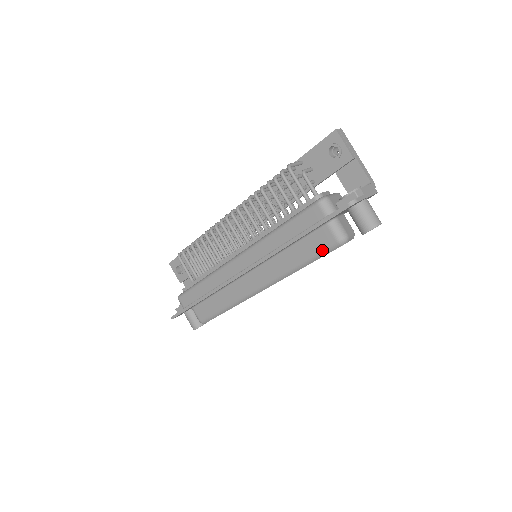
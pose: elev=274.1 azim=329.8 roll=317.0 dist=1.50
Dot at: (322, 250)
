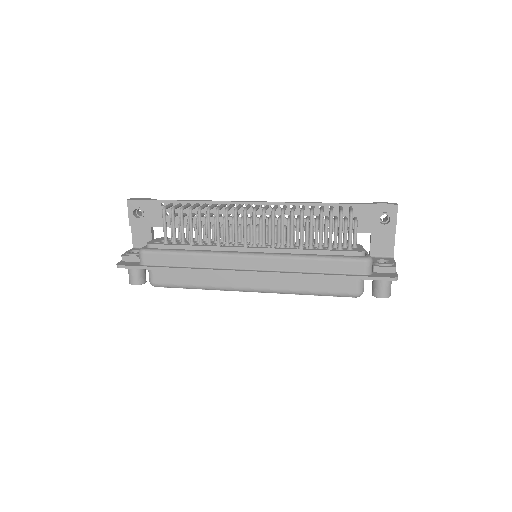
Dot at: (339, 293)
